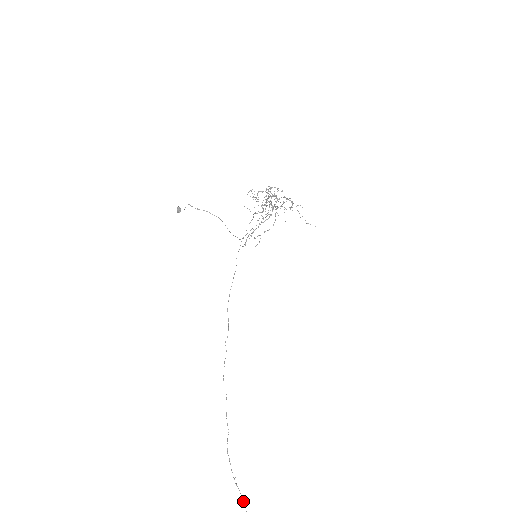
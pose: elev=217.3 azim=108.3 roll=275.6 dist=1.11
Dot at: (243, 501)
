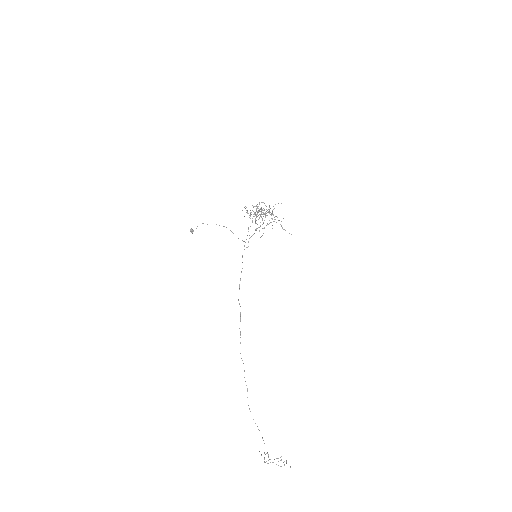
Dot at: occluded
